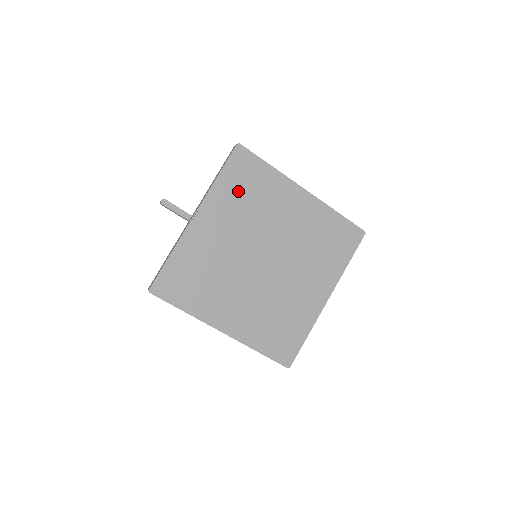
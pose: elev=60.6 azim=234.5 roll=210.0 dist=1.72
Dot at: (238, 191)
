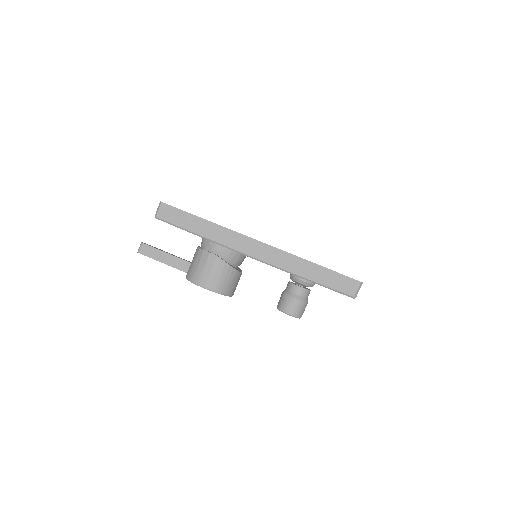
Dot at: occluded
